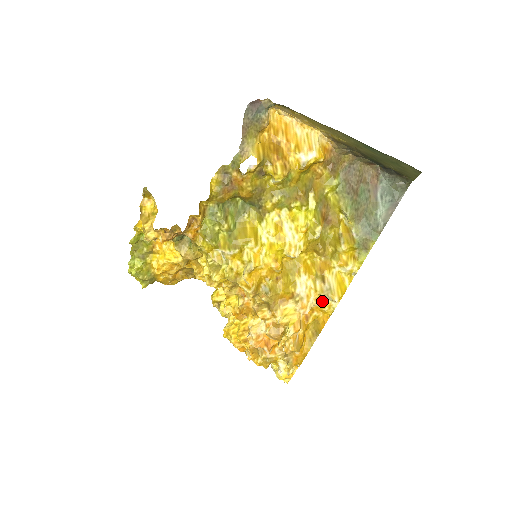
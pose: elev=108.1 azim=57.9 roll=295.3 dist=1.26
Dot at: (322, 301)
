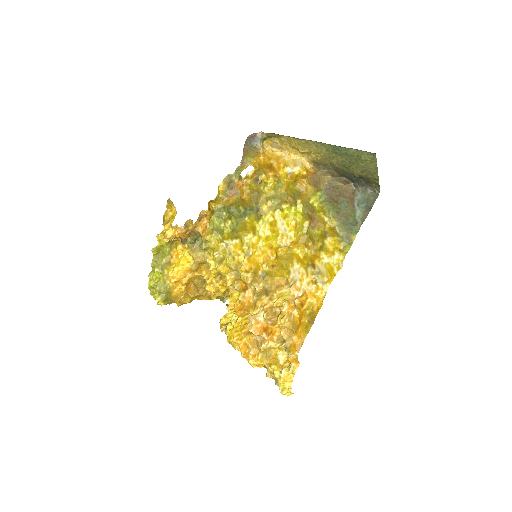
Dot at: (314, 284)
